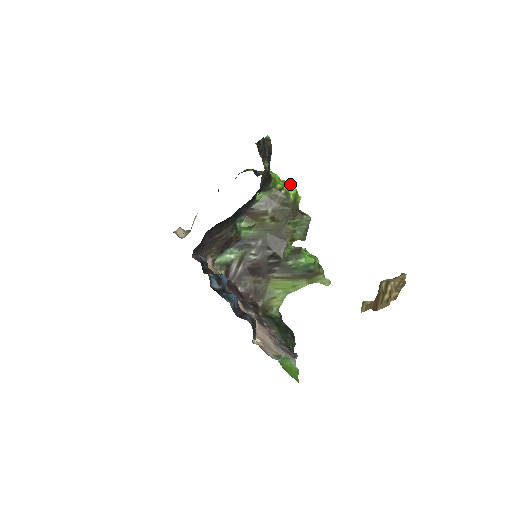
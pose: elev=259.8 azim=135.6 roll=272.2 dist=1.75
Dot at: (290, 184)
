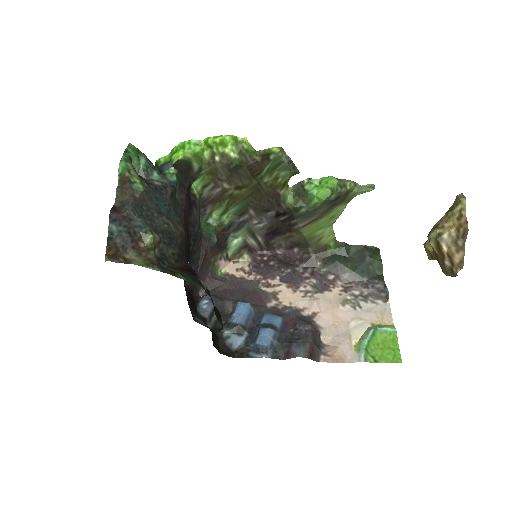
Dot at: (216, 140)
